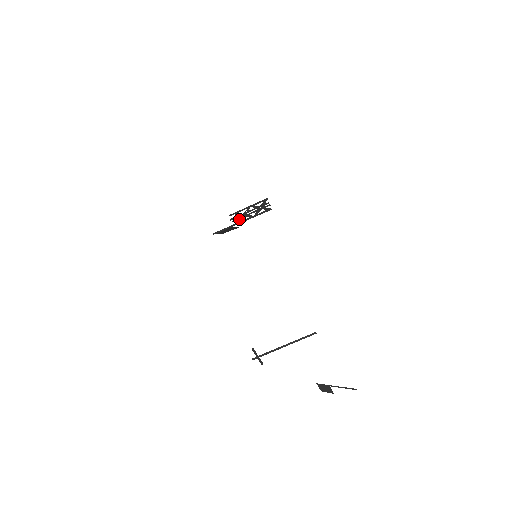
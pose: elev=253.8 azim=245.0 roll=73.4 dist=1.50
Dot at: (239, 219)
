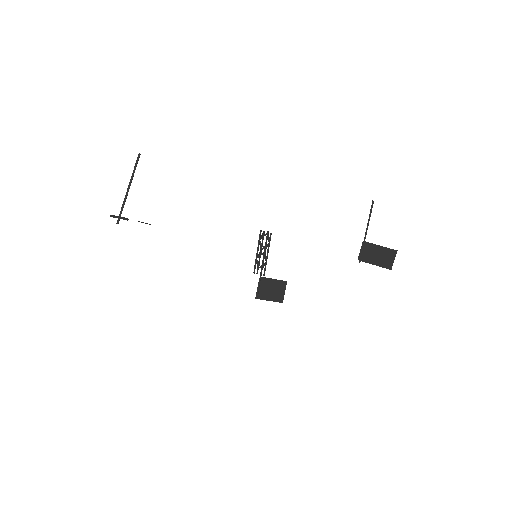
Dot at: occluded
